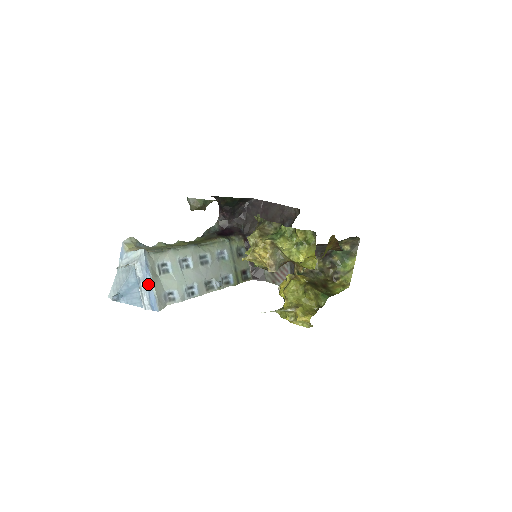
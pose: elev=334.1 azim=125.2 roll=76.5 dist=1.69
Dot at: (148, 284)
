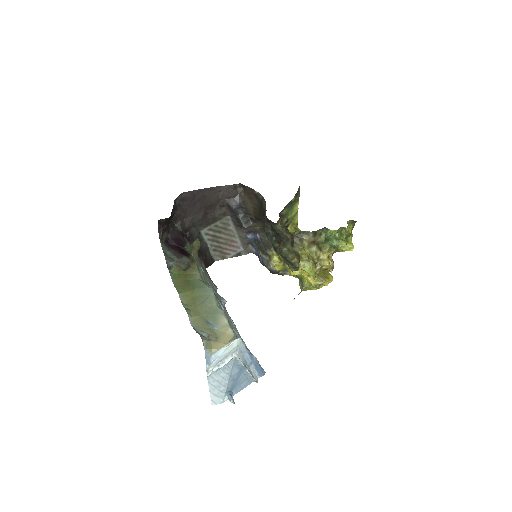
Dot at: (253, 361)
